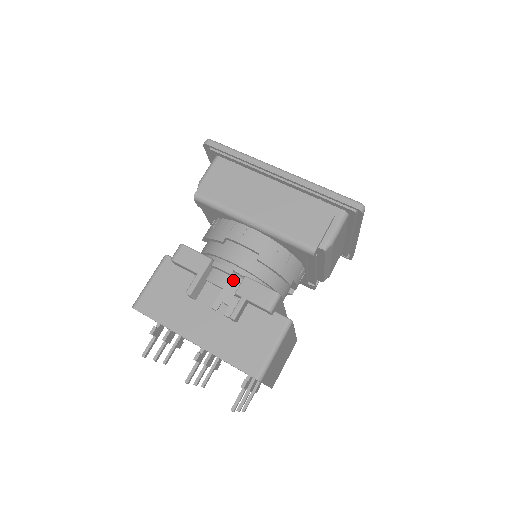
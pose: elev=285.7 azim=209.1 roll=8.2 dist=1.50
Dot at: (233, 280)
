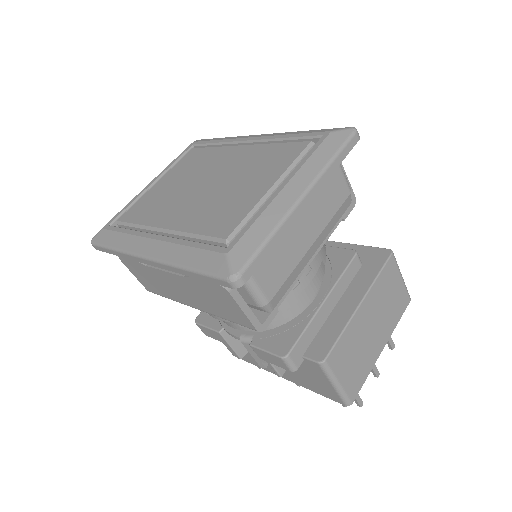
Dot at: (248, 346)
